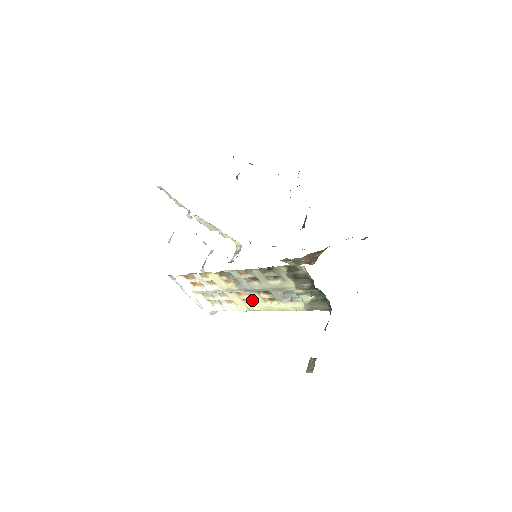
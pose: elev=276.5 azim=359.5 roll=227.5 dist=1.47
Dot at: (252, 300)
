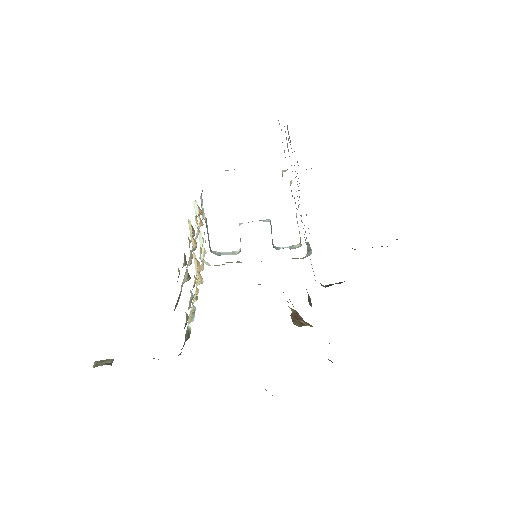
Dot at: (202, 280)
